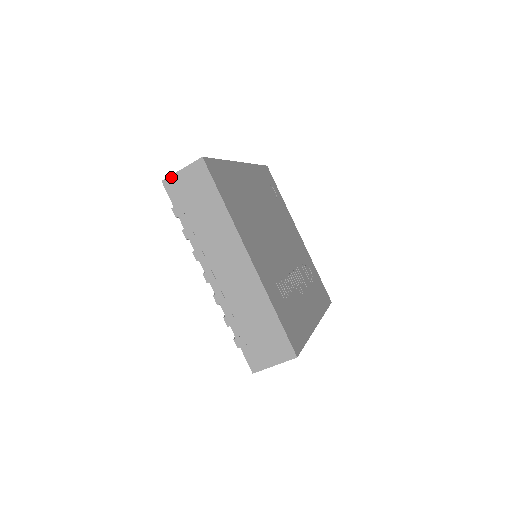
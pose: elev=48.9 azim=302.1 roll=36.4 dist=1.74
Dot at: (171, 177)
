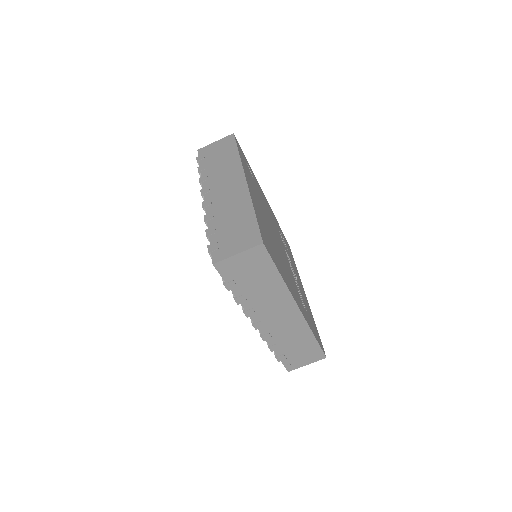
Dot at: (225, 261)
